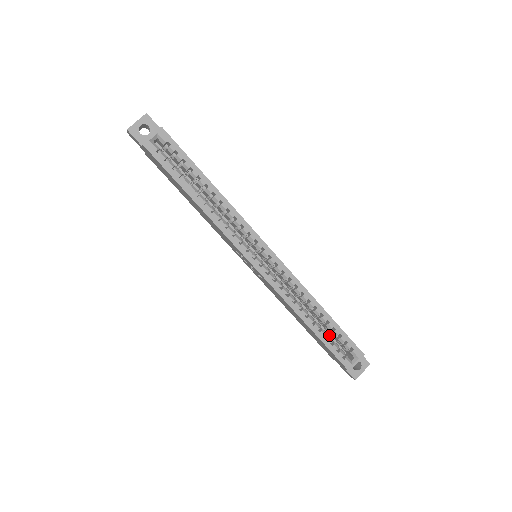
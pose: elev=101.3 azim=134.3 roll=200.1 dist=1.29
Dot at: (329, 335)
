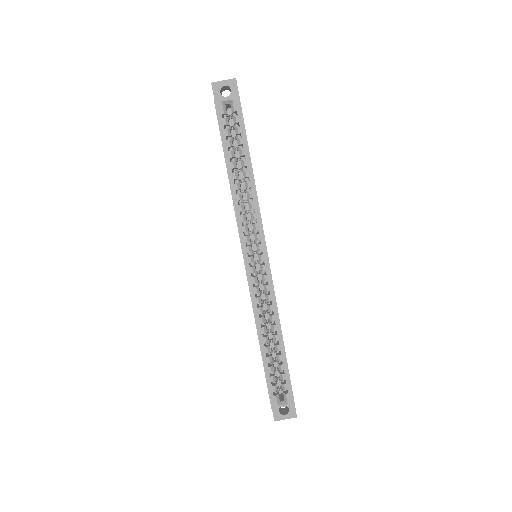
Dot at: (277, 366)
